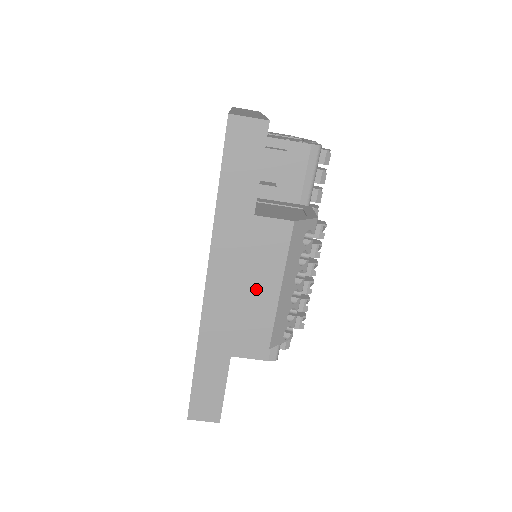
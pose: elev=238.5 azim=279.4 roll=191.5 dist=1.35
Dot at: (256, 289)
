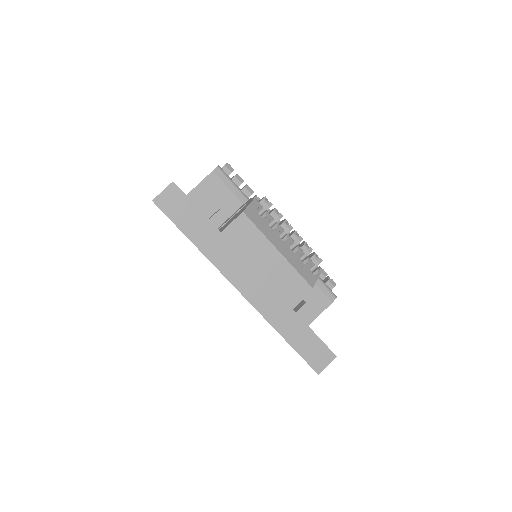
Dot at: (267, 266)
